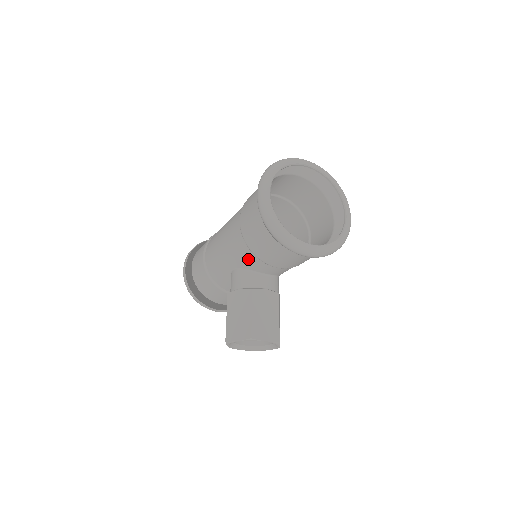
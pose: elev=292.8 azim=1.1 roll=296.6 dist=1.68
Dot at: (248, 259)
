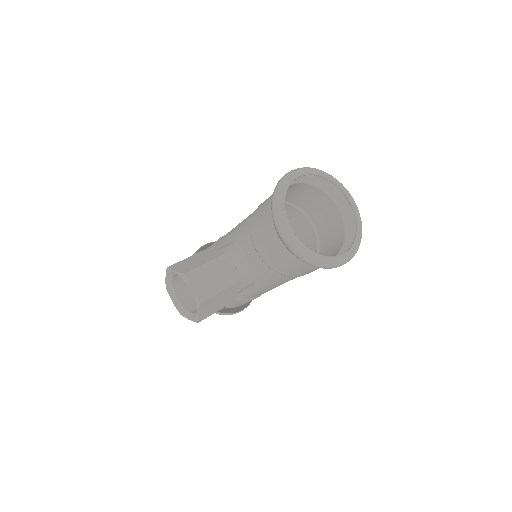
Dot at: (245, 232)
